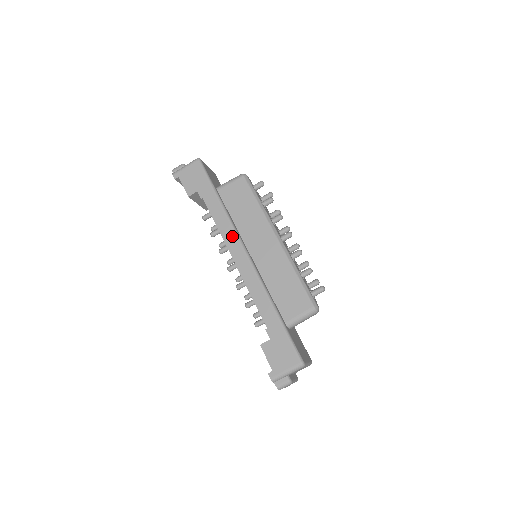
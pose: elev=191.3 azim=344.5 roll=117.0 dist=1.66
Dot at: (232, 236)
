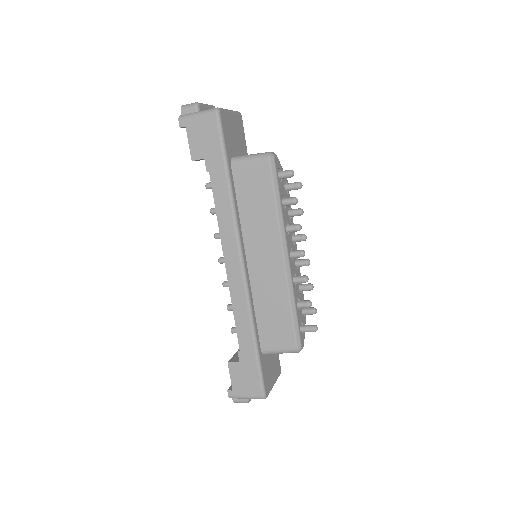
Dot at: (231, 236)
